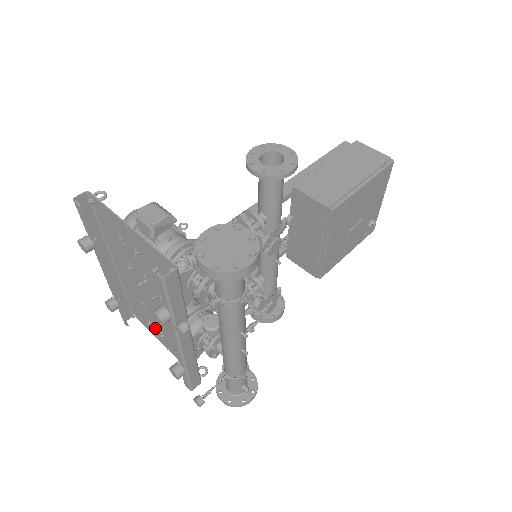
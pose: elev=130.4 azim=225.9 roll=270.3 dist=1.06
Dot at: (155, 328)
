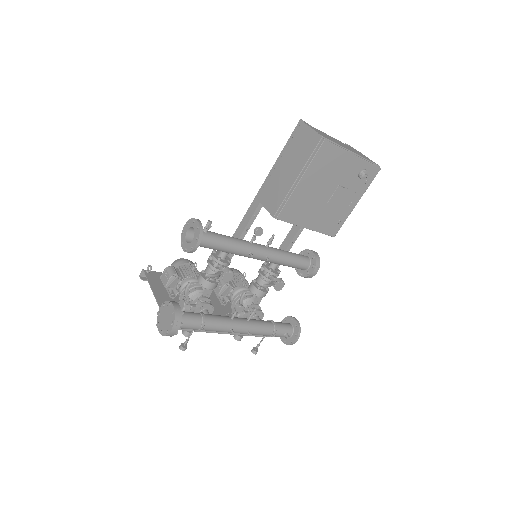
Dot at: occluded
